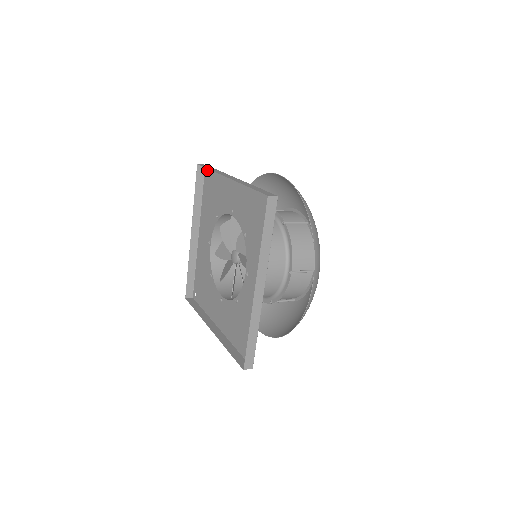
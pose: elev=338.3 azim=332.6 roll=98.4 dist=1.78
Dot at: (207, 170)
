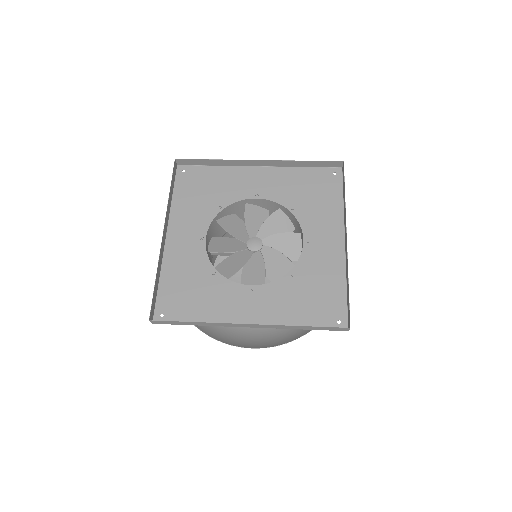
Dot at: (184, 169)
